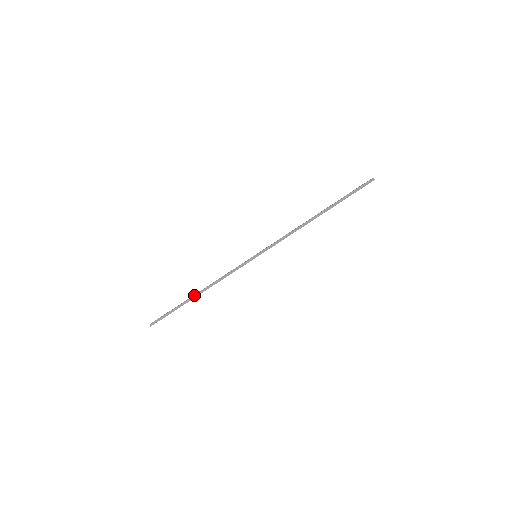
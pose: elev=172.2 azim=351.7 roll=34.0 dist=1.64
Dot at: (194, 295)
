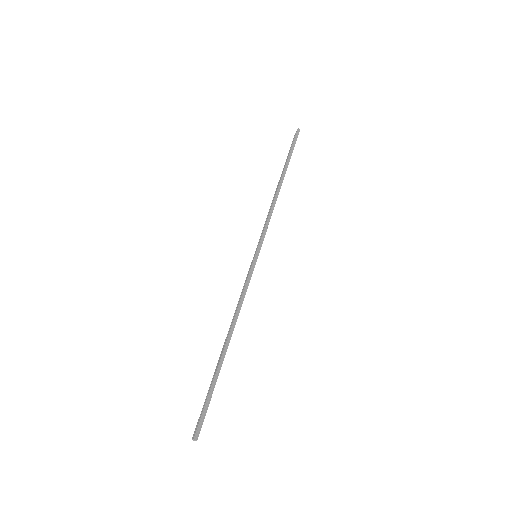
Dot at: (224, 347)
